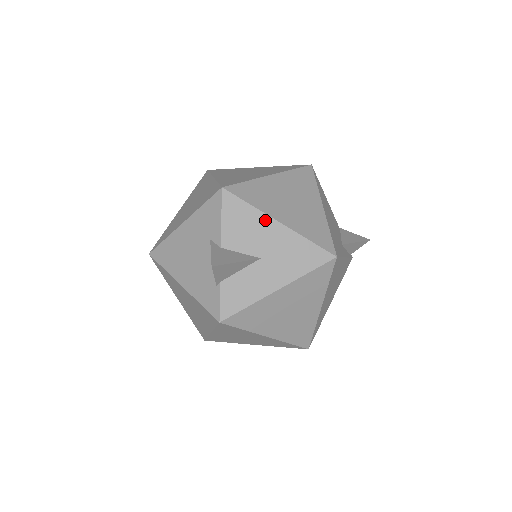
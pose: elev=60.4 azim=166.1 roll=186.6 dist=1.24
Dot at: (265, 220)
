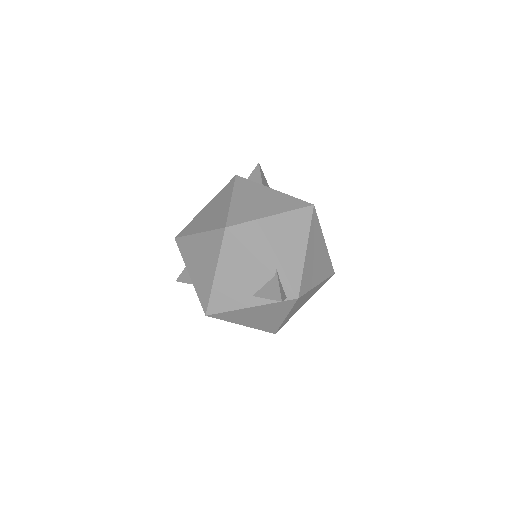
Dot at: (187, 269)
